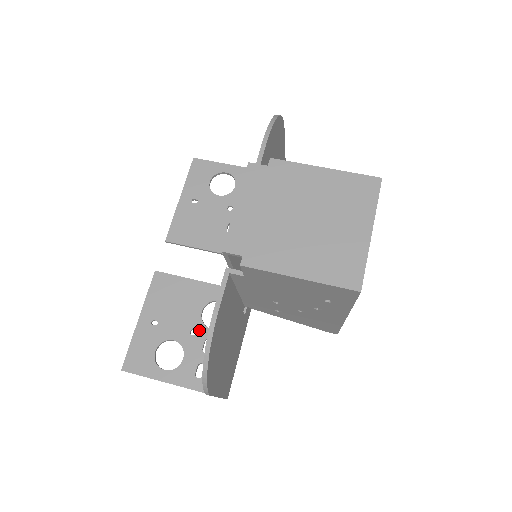
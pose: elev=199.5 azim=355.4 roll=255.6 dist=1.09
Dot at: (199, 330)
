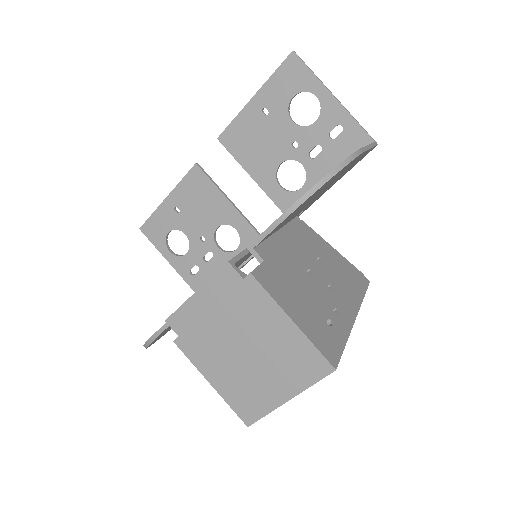
Dot at: (208, 241)
